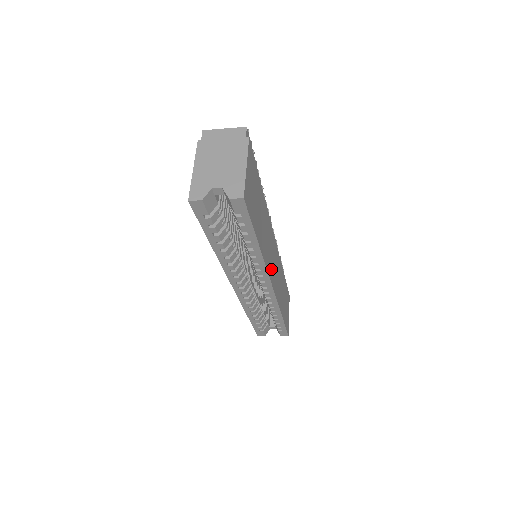
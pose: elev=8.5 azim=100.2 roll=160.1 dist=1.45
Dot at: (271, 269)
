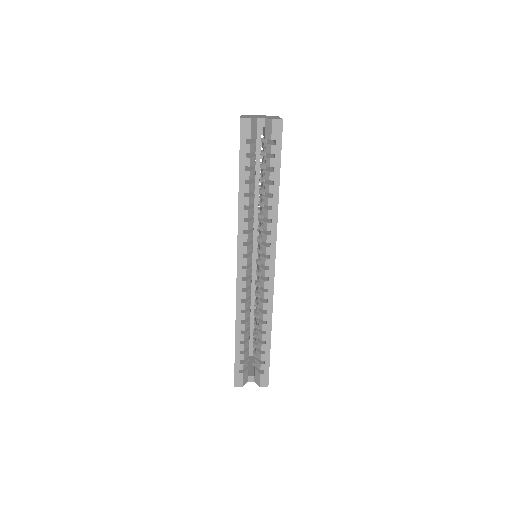
Dot at: occluded
